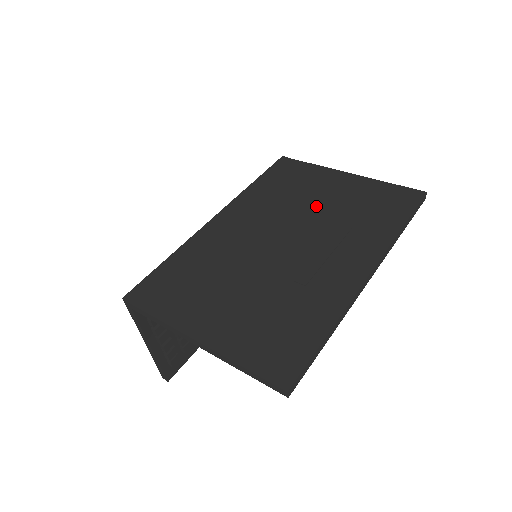
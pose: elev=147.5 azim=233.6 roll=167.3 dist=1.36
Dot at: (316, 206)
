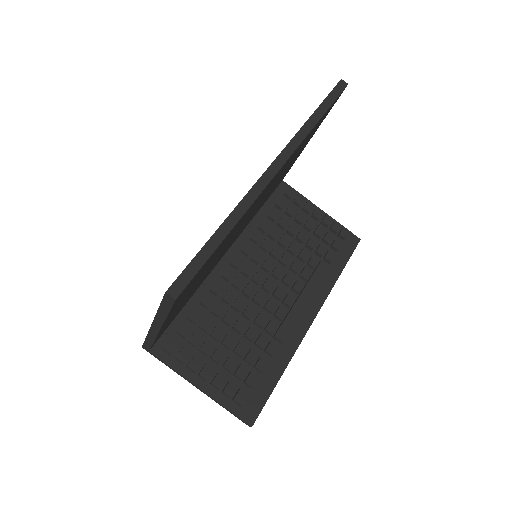
Dot at: occluded
